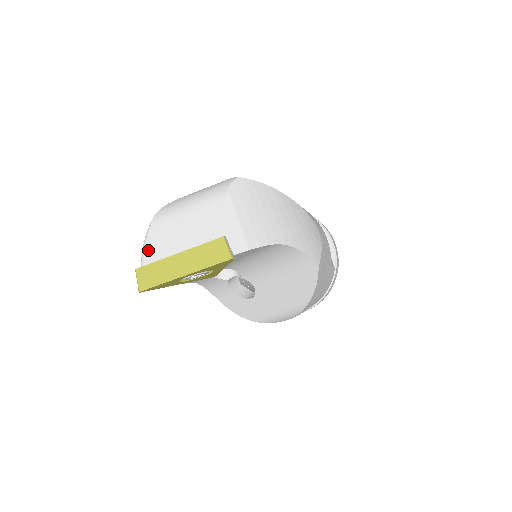
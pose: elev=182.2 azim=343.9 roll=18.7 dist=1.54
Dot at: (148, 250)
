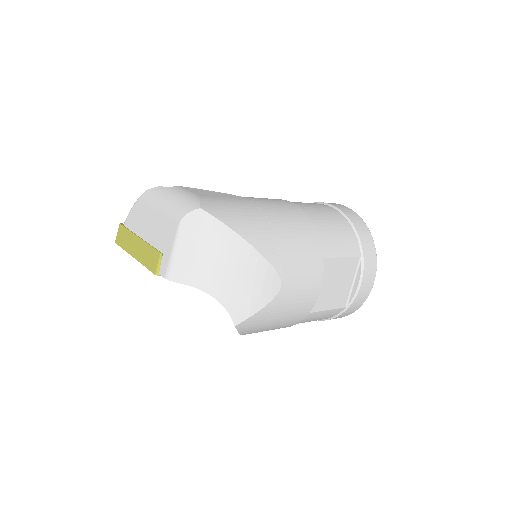
Dot at: (130, 216)
